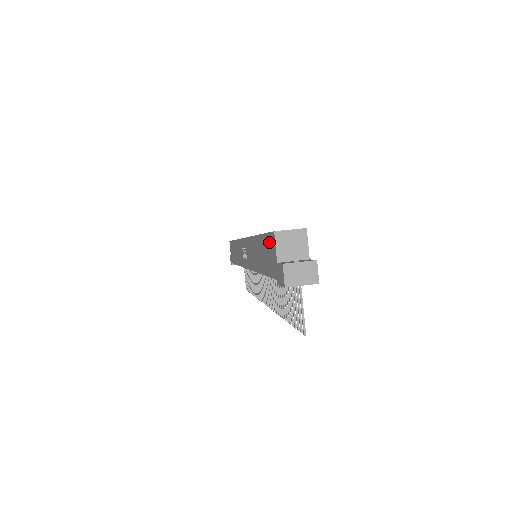
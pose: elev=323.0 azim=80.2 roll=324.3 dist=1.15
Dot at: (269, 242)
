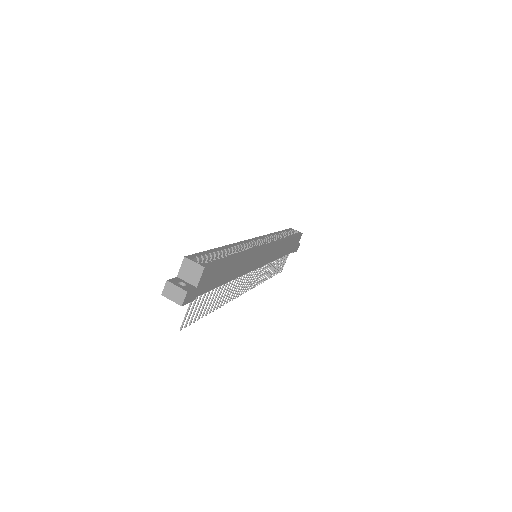
Dot at: occluded
